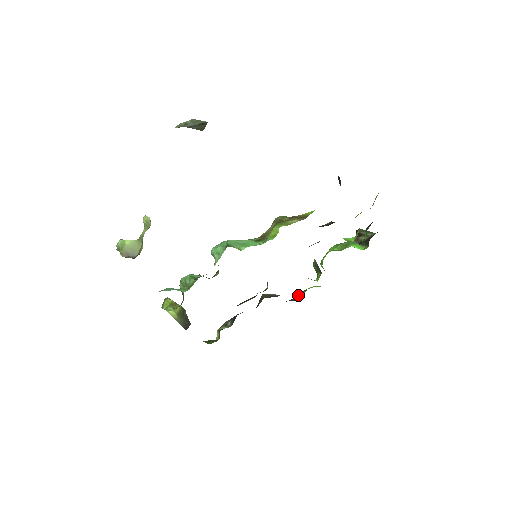
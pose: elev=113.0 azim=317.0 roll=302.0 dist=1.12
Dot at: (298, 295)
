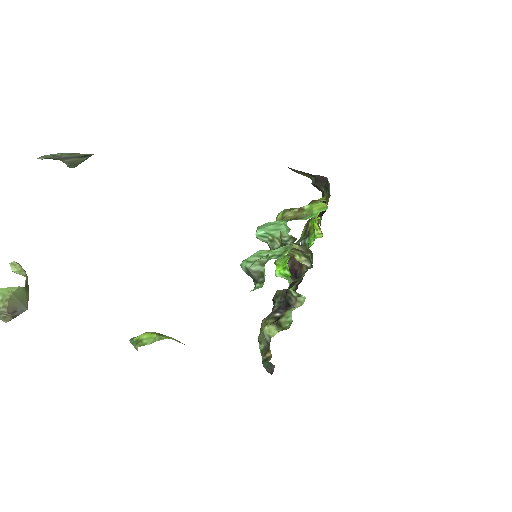
Dot at: occluded
